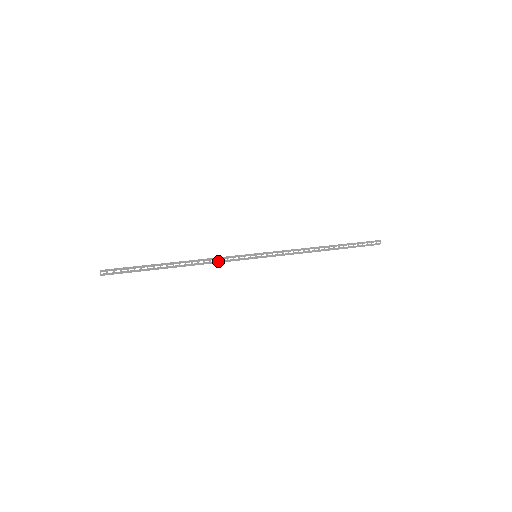
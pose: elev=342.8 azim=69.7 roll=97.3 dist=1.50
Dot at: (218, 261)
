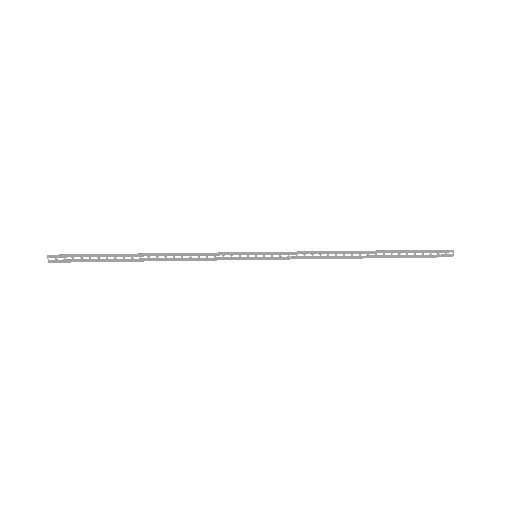
Dot at: (202, 258)
